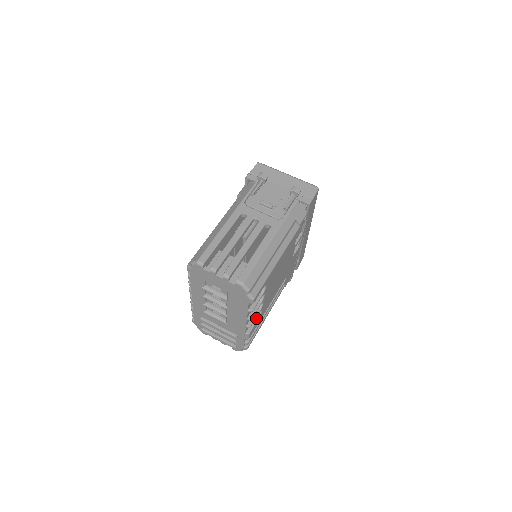
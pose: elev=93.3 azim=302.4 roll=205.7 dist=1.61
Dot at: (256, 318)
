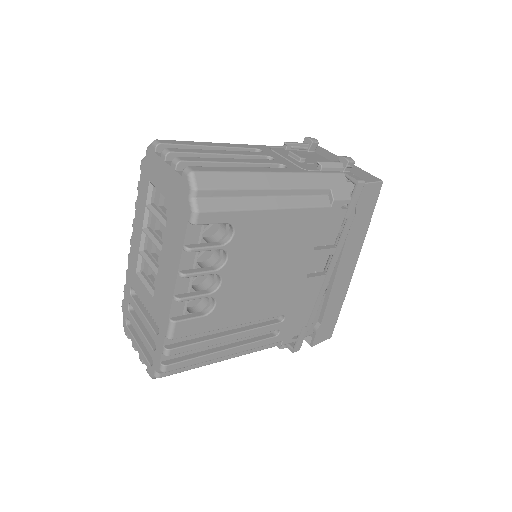
Dot at: (201, 313)
